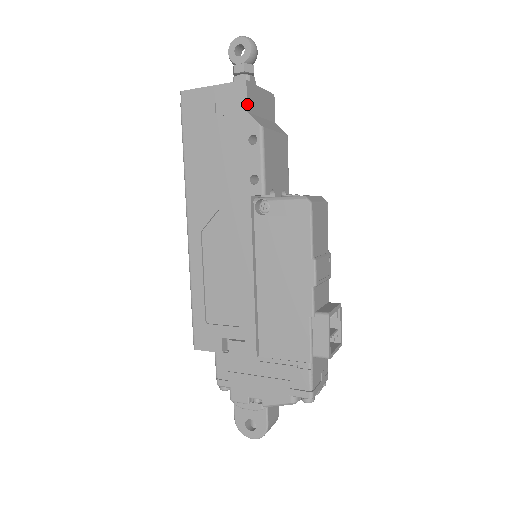
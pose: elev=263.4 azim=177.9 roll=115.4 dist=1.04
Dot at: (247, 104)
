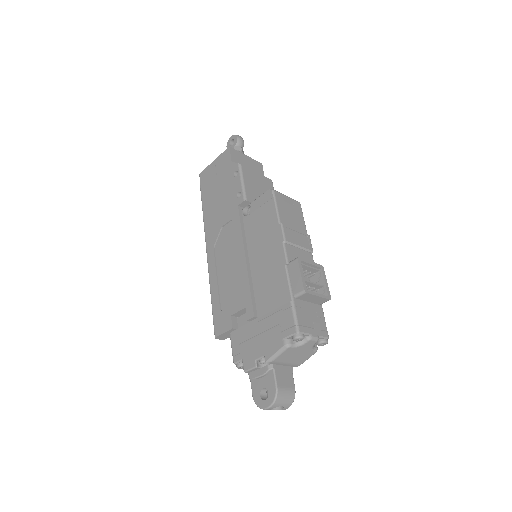
Dot at: (231, 158)
